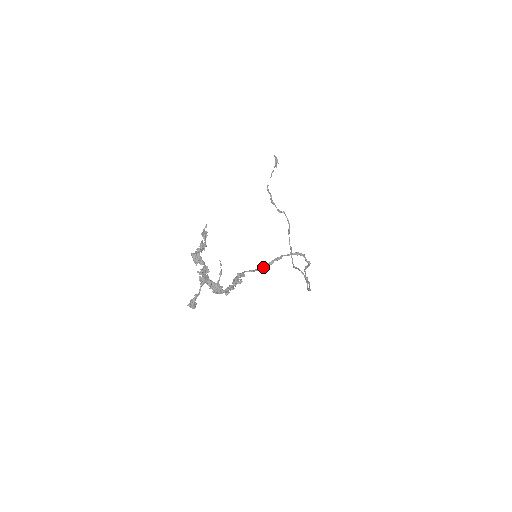
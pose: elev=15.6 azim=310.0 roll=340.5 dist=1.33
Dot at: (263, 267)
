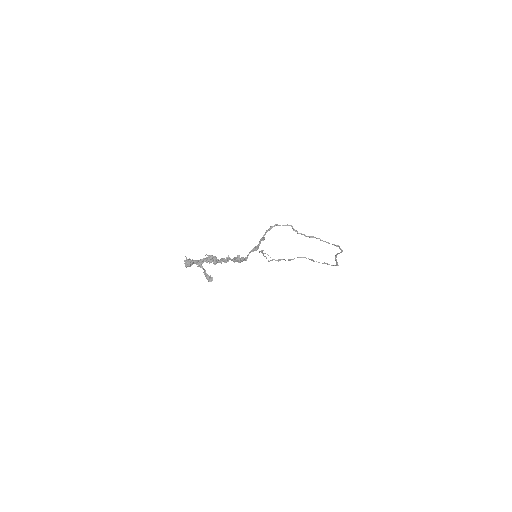
Dot at: (255, 248)
